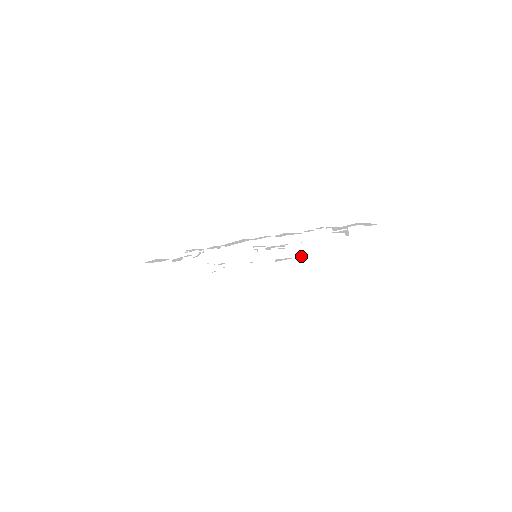
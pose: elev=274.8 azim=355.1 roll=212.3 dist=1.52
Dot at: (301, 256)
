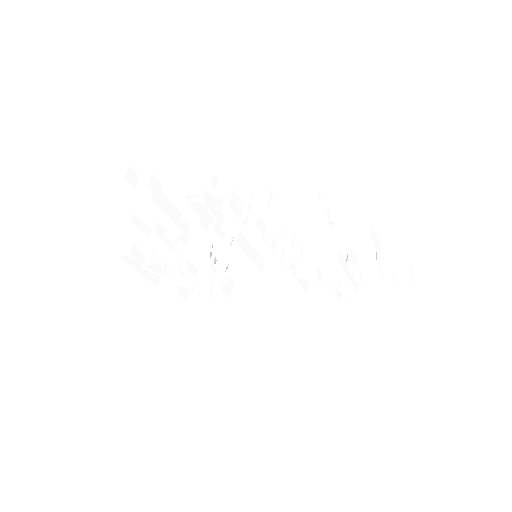
Dot at: (302, 286)
